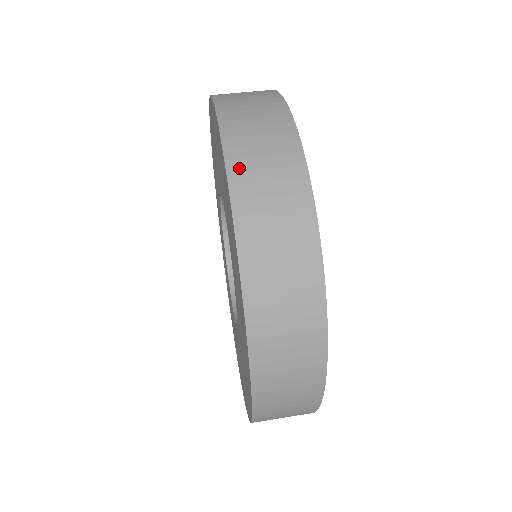
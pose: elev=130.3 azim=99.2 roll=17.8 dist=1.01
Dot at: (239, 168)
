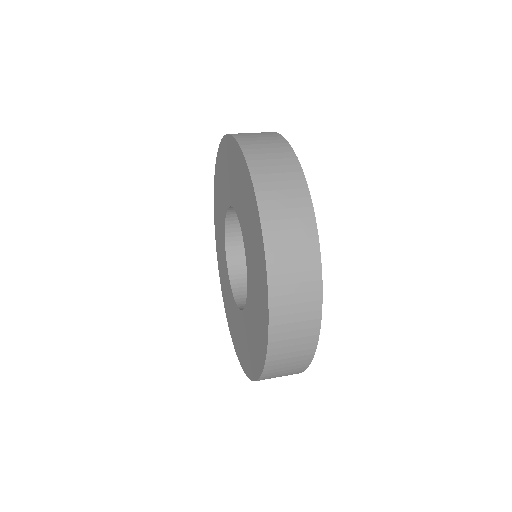
Dot at: (275, 261)
